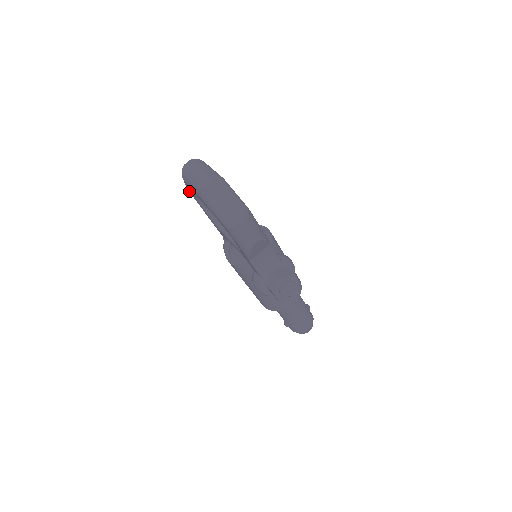
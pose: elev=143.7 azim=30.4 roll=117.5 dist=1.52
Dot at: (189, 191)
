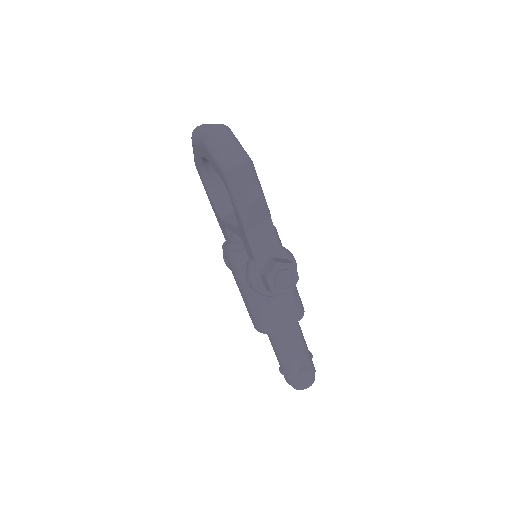
Dot at: (197, 167)
